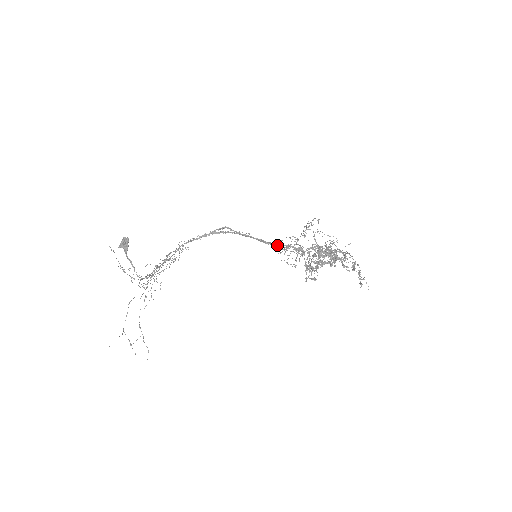
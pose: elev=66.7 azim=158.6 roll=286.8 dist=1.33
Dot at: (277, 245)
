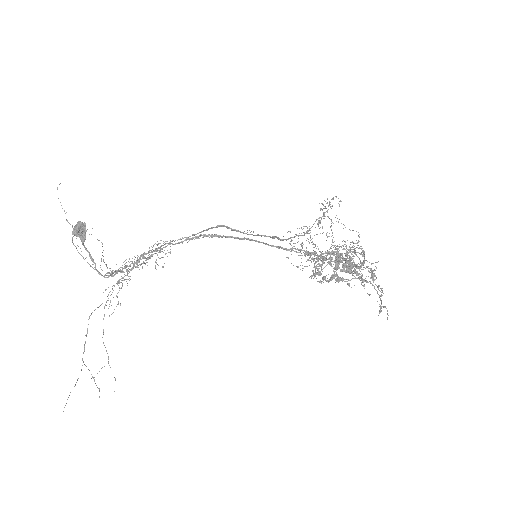
Dot at: (285, 248)
